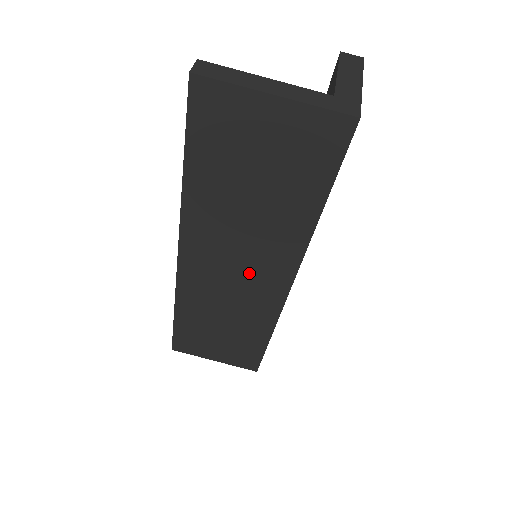
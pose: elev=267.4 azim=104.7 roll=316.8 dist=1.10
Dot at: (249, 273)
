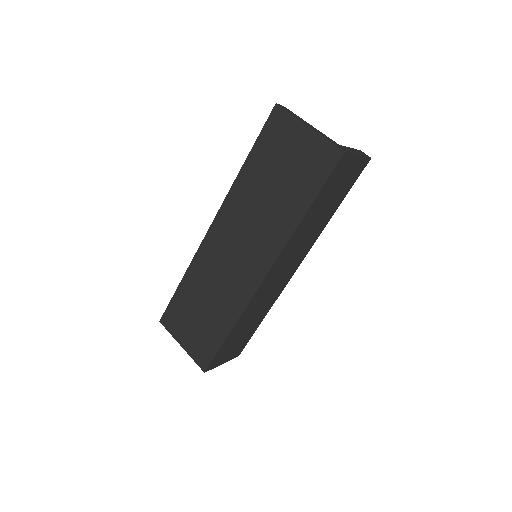
Dot at: (245, 254)
